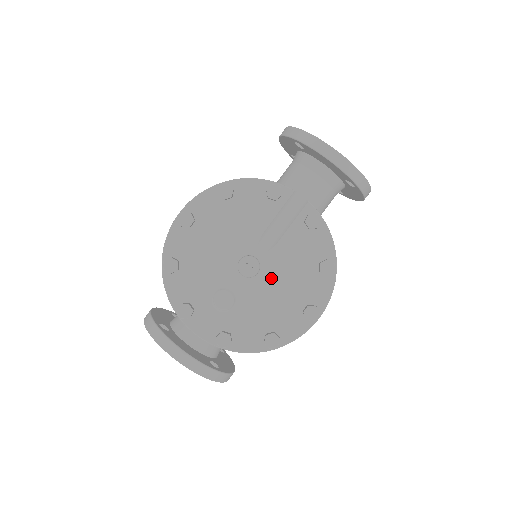
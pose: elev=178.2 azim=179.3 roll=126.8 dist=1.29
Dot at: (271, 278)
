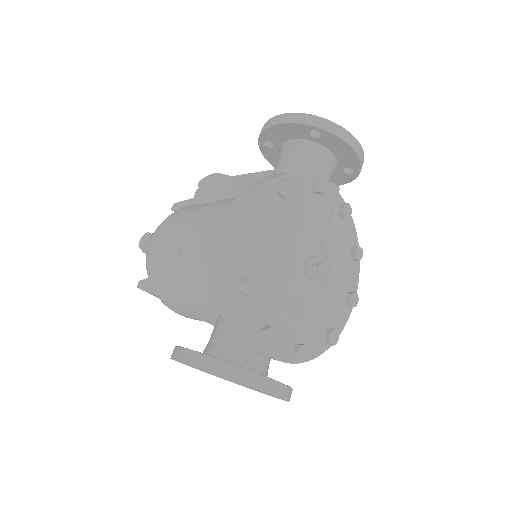
Dot at: (325, 275)
